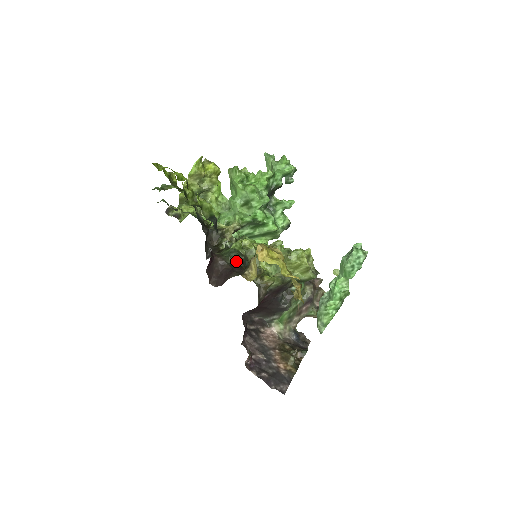
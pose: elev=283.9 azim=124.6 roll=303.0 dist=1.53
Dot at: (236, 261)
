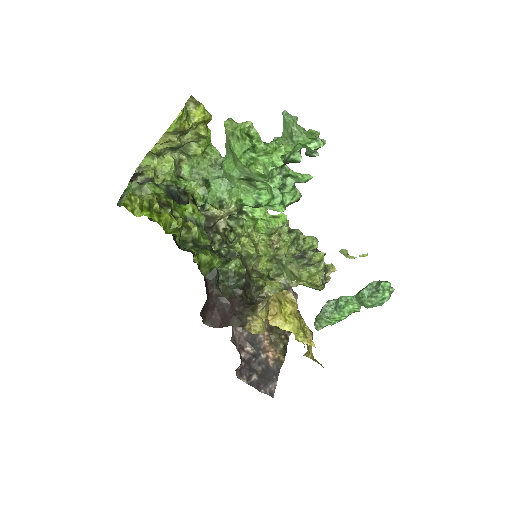
Dot at: (235, 288)
